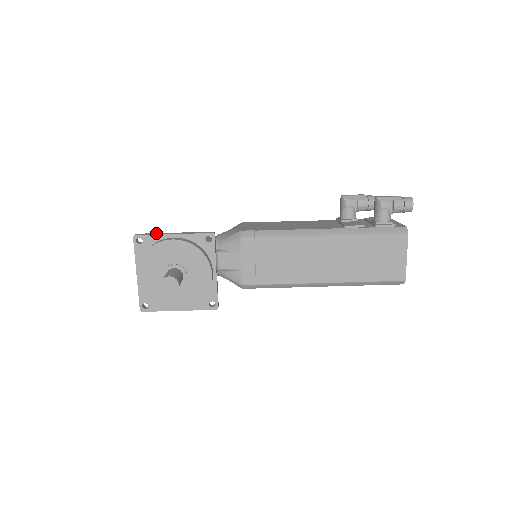
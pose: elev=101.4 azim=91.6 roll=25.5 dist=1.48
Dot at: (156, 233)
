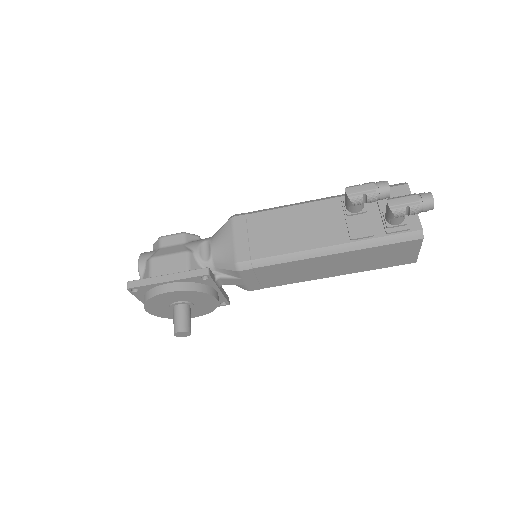
Dot at: (148, 279)
